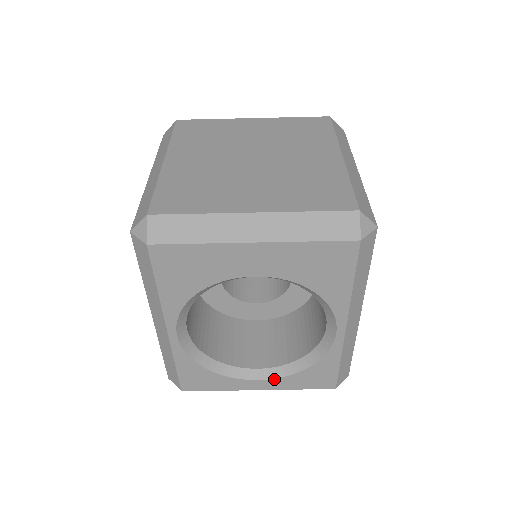
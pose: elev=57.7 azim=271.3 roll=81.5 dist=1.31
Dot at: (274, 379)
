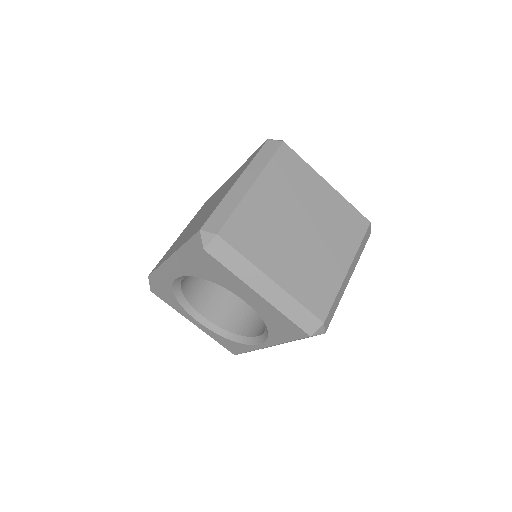
Dot at: (207, 328)
